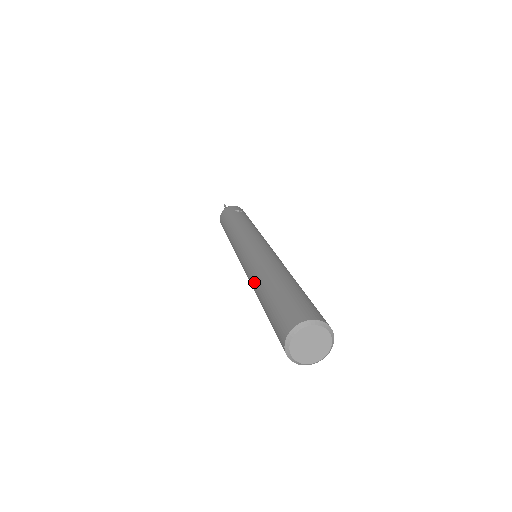
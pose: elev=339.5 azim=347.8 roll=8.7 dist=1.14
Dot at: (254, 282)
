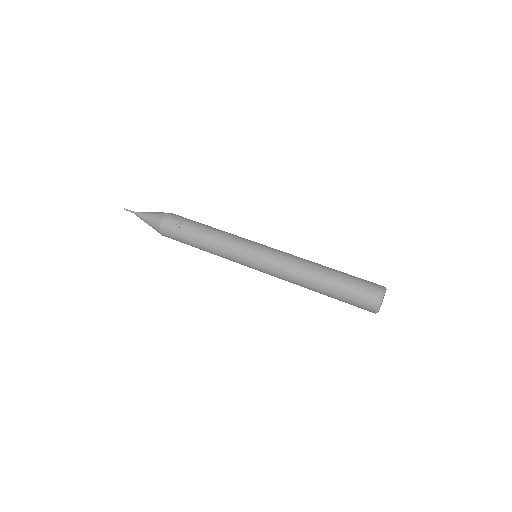
Dot at: (301, 286)
